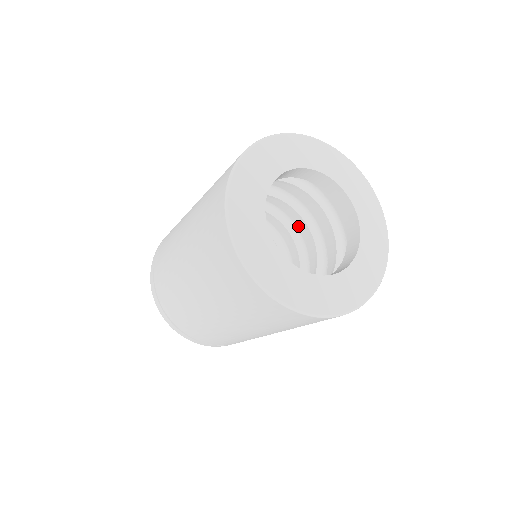
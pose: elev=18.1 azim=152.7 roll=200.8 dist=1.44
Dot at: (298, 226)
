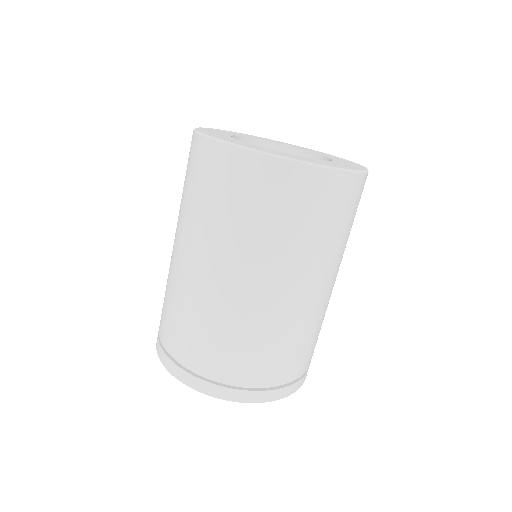
Dot at: occluded
